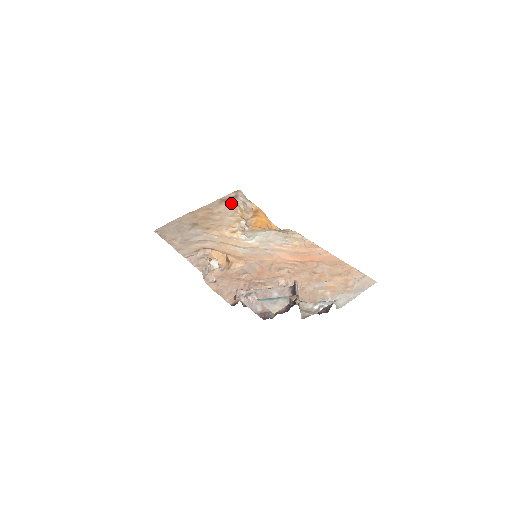
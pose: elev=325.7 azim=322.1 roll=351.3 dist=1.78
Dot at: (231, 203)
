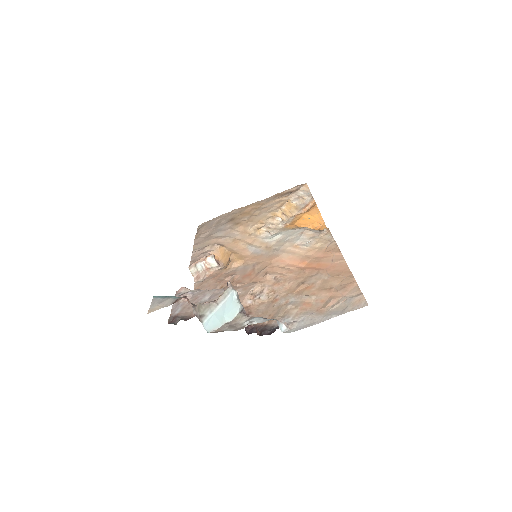
Dot at: (283, 197)
